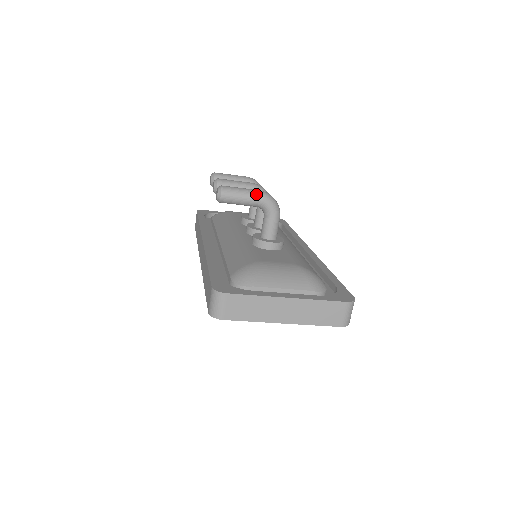
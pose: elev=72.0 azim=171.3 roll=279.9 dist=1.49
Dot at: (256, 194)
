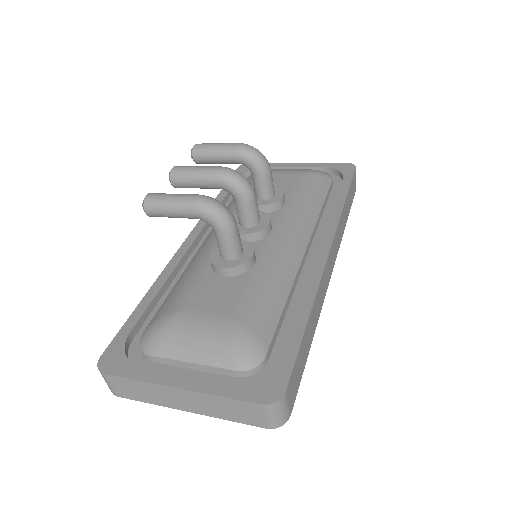
Dot at: (187, 205)
